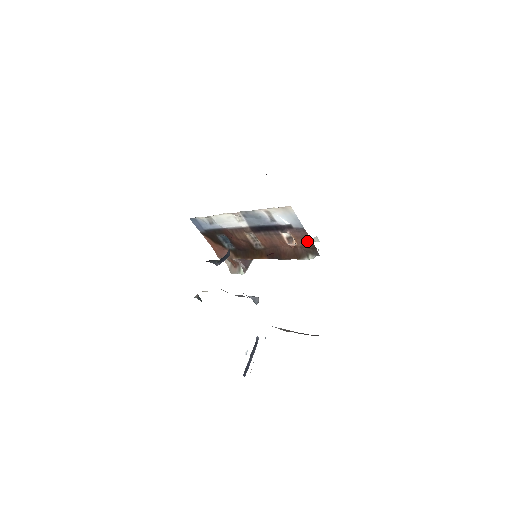
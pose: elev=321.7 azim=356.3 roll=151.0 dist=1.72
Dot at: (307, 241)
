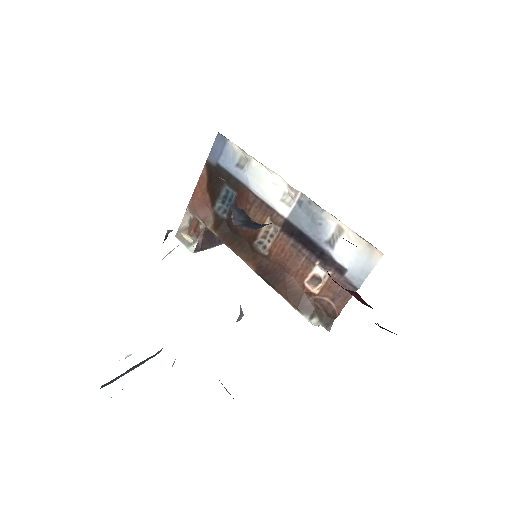
Dot at: (336, 303)
